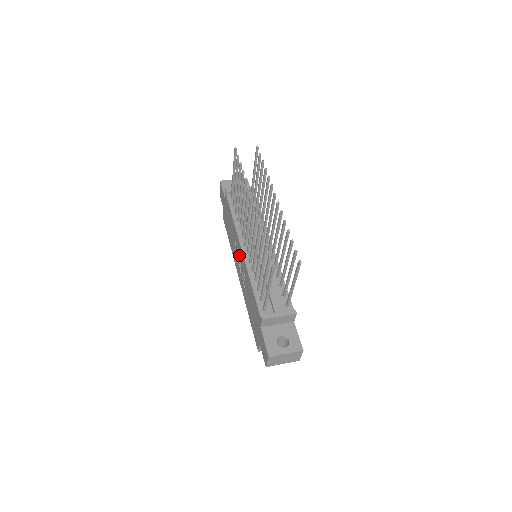
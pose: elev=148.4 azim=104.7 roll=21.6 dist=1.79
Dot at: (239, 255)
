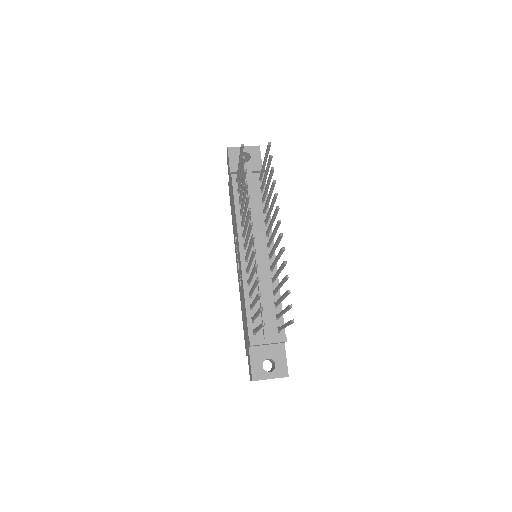
Dot at: (238, 252)
